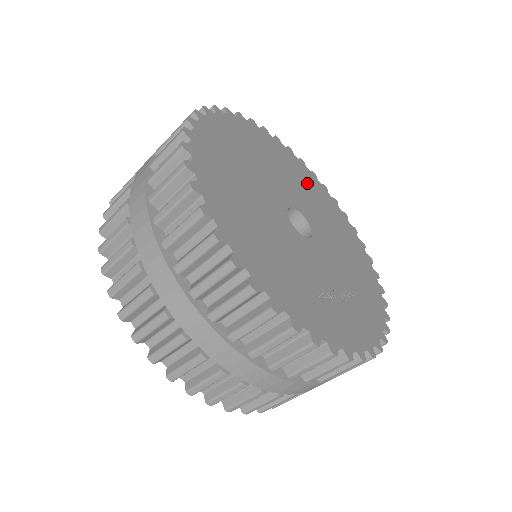
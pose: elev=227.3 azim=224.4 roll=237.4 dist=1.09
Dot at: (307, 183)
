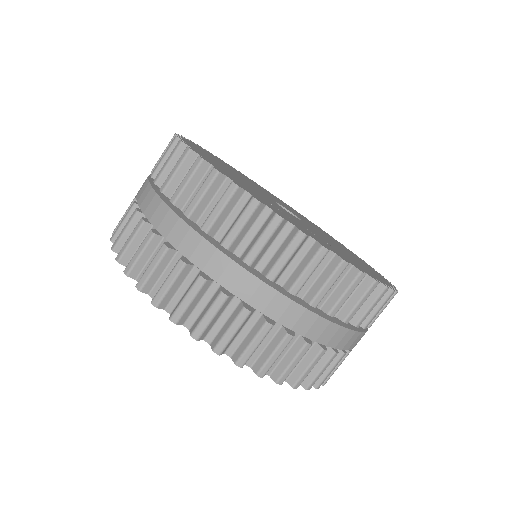
Dot at: occluded
